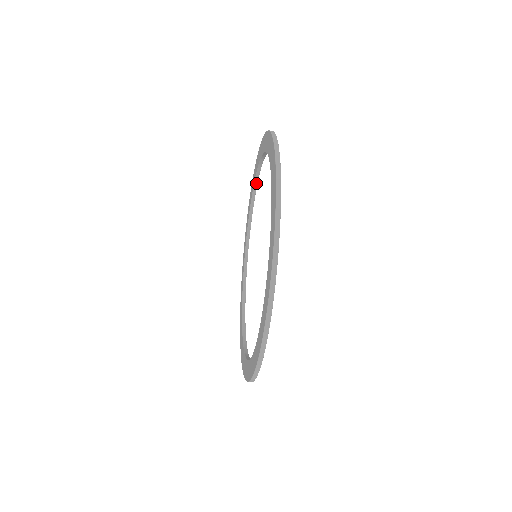
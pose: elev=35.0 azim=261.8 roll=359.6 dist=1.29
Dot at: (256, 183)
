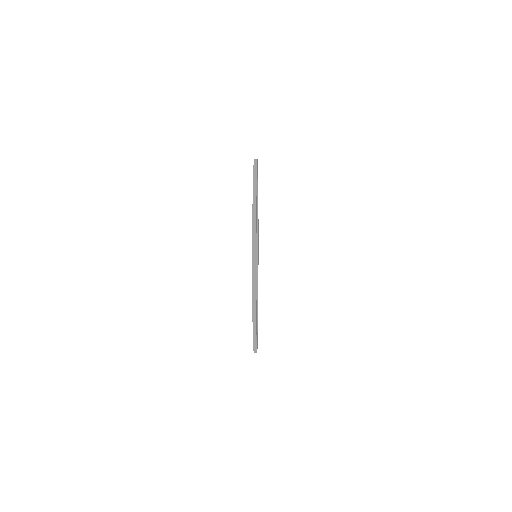
Dot at: occluded
